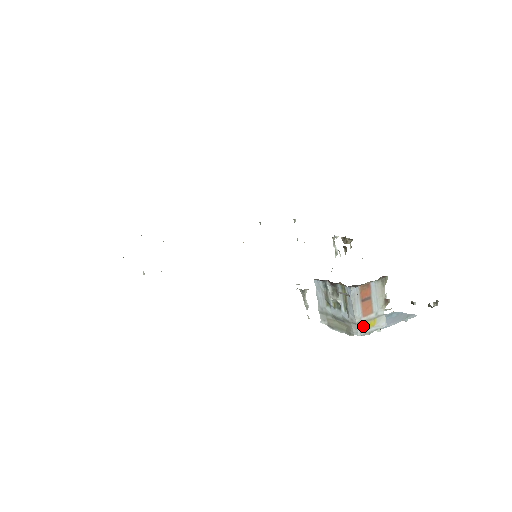
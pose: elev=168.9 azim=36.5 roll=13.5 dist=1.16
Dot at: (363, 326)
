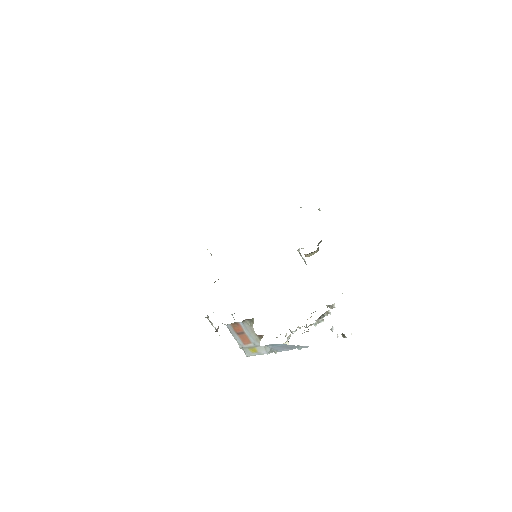
Dot at: (247, 351)
